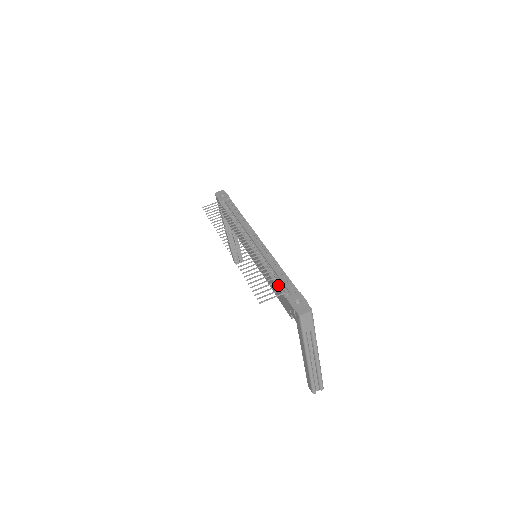
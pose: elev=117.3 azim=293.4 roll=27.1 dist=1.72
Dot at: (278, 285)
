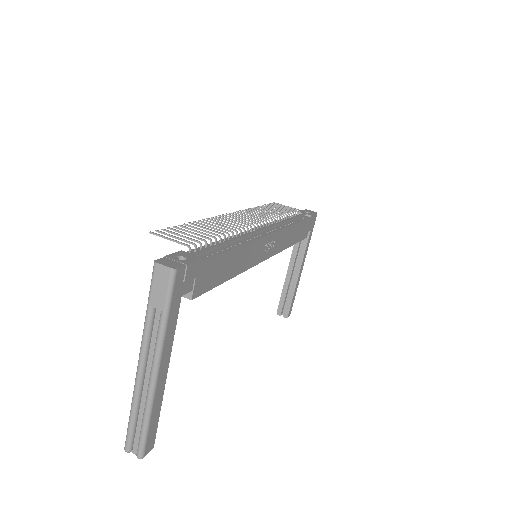
Dot at: (197, 240)
